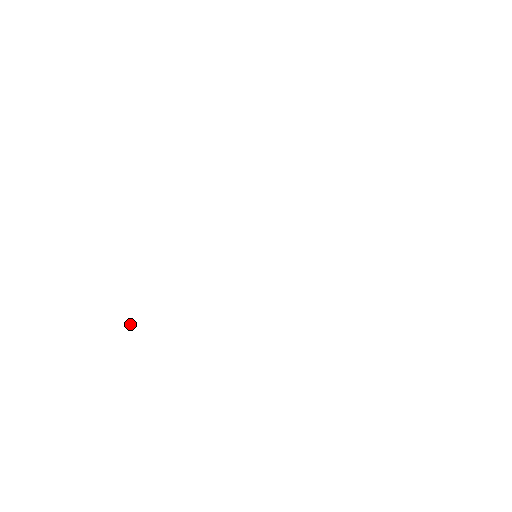
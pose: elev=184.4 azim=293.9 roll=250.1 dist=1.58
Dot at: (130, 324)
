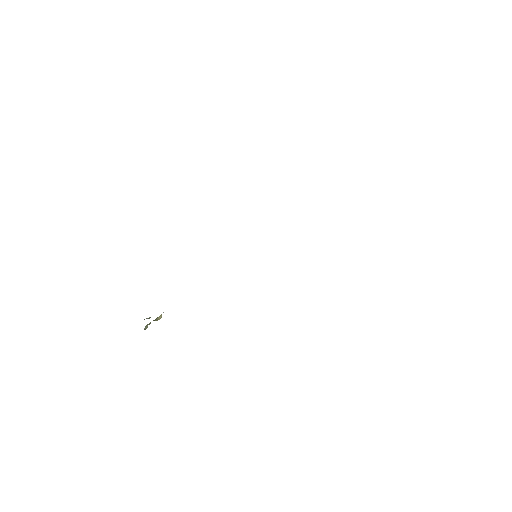
Dot at: (145, 326)
